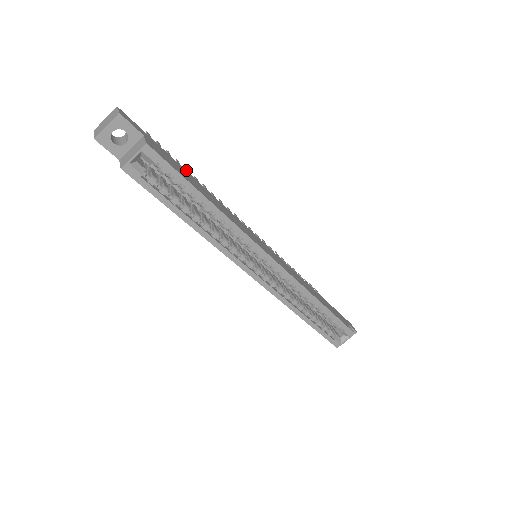
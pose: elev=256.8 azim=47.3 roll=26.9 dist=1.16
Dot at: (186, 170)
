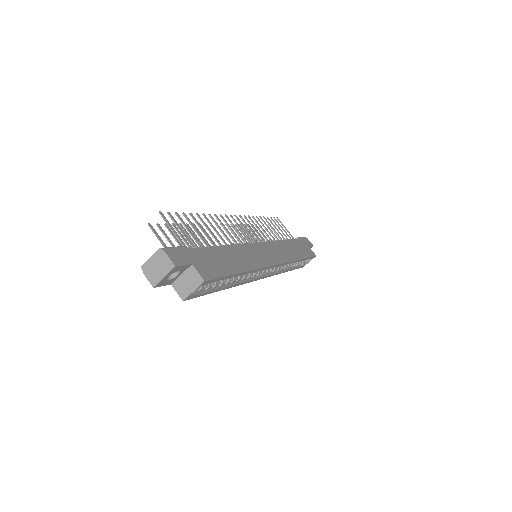
Dot at: (193, 219)
